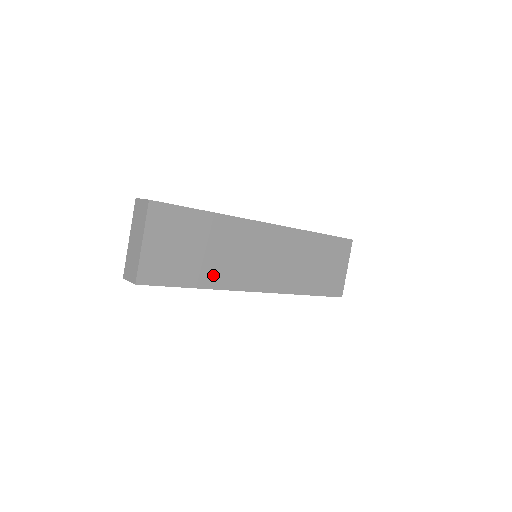
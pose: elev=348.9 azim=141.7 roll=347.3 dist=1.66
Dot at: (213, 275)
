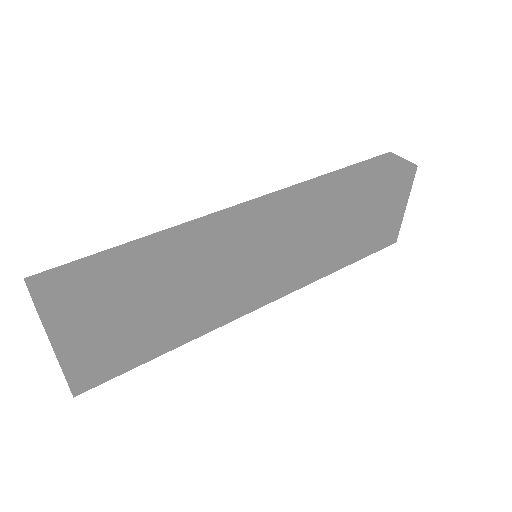
Dot at: (190, 326)
